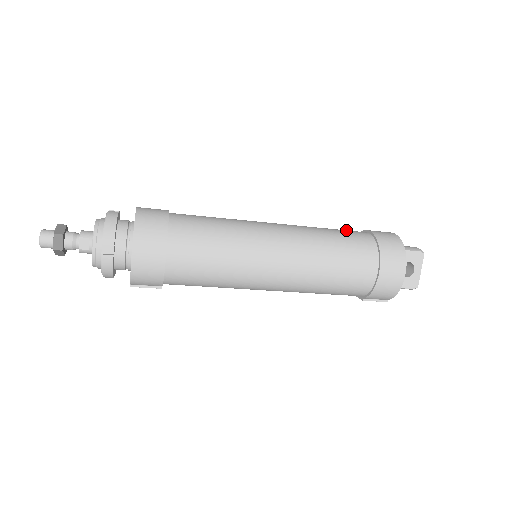
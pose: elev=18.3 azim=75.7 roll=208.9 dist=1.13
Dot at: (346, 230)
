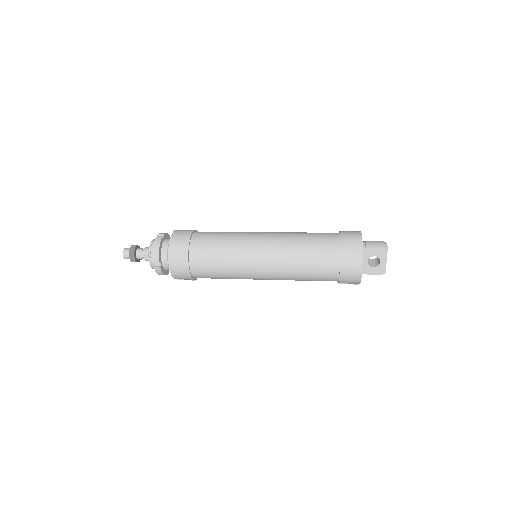
Dot at: (321, 235)
